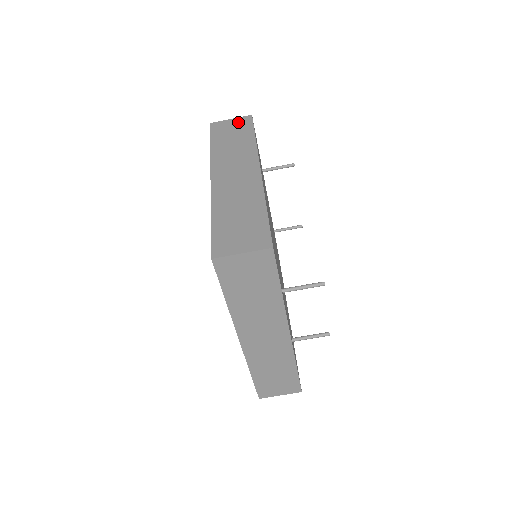
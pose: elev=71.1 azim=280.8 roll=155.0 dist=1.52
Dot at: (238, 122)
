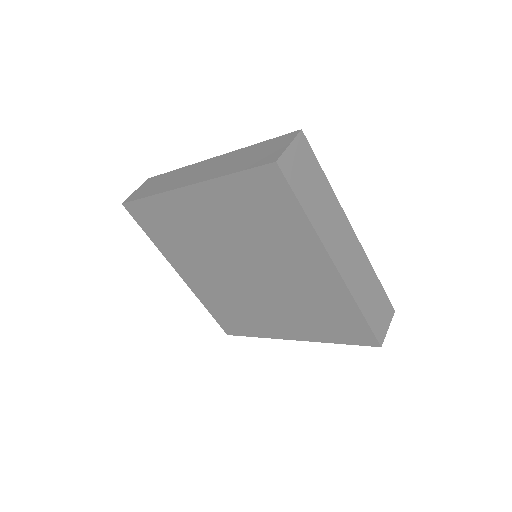
Dot at: occluded
